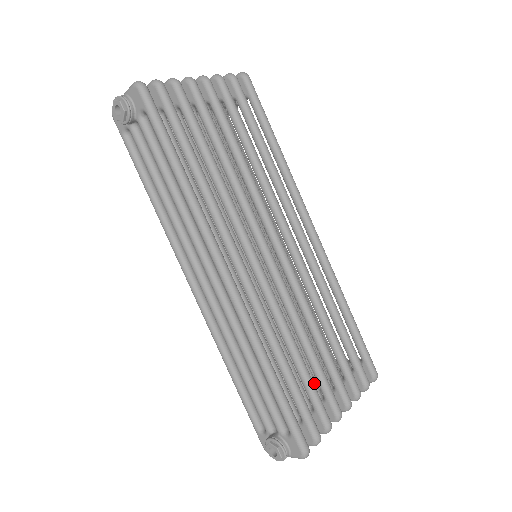
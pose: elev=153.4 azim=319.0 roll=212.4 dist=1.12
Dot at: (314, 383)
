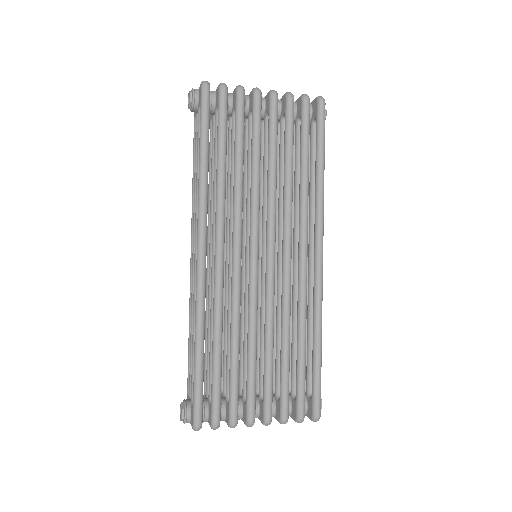
Dot at: occluded
